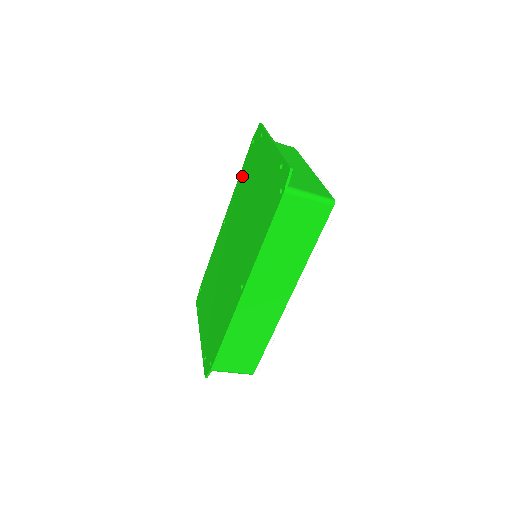
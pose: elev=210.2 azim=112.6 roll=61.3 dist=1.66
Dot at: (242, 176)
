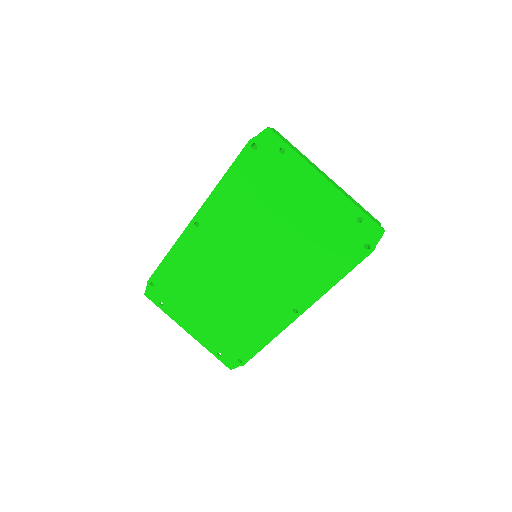
Dot at: (235, 184)
